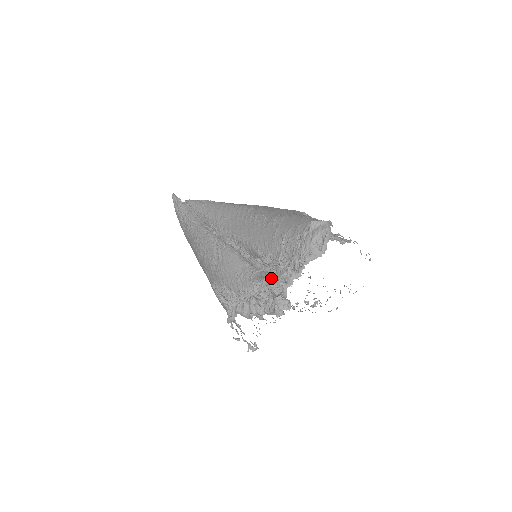
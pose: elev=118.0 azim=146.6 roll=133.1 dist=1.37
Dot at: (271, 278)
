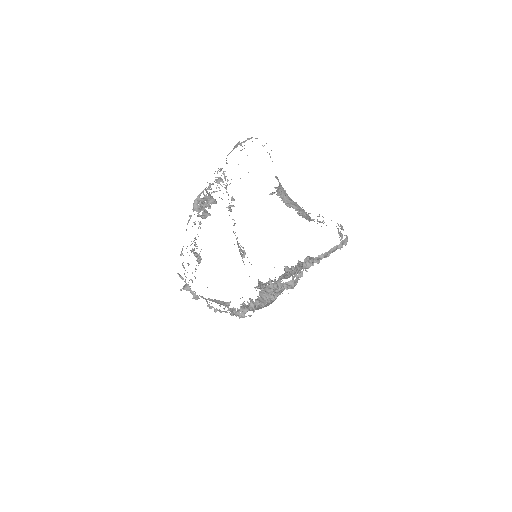
Dot at: (213, 192)
